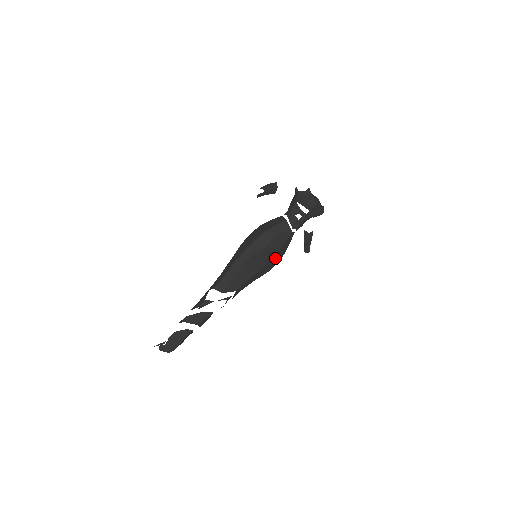
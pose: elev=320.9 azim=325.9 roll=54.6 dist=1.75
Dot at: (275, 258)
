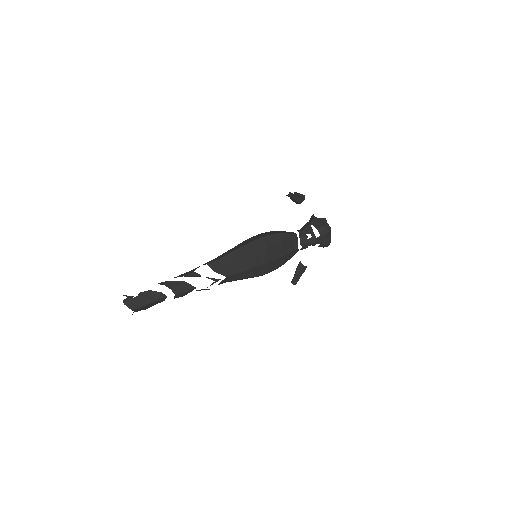
Dot at: (274, 264)
